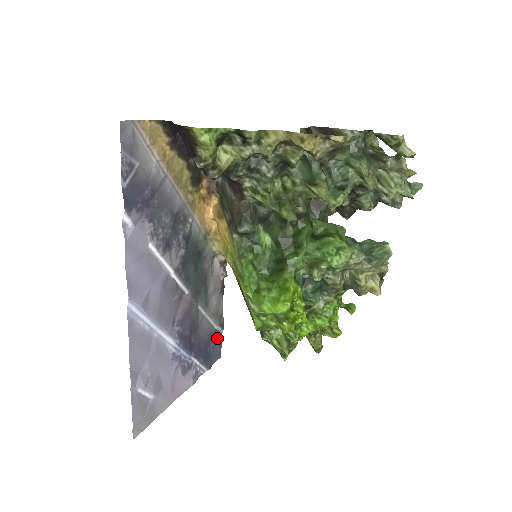
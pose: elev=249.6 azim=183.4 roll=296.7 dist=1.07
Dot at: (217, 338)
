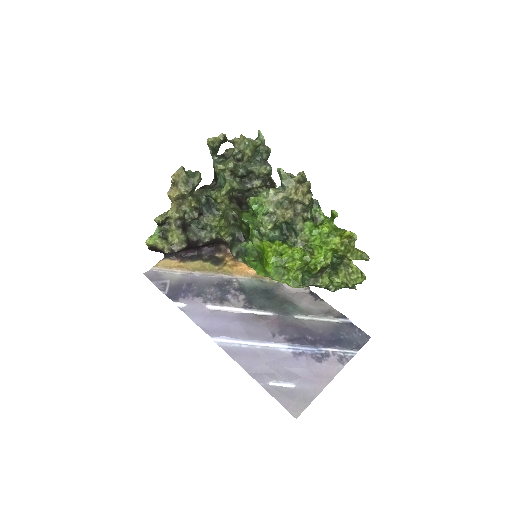
Dot at: (347, 327)
